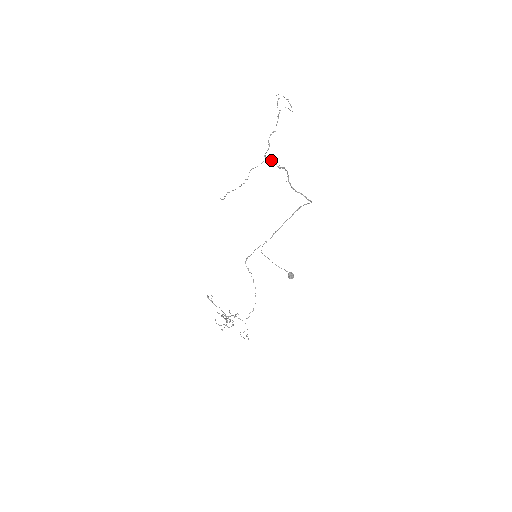
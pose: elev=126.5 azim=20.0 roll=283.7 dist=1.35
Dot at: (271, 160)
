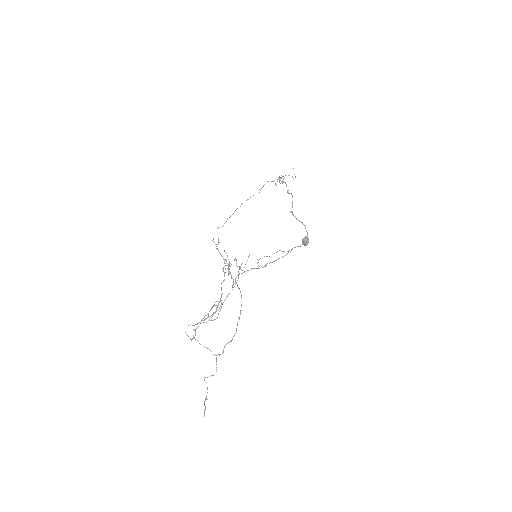
Dot at: (283, 181)
